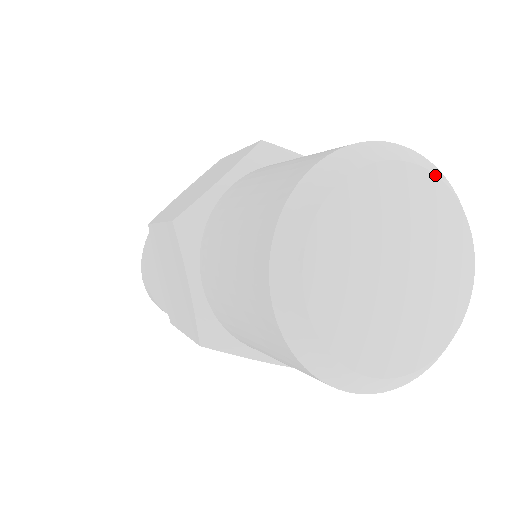
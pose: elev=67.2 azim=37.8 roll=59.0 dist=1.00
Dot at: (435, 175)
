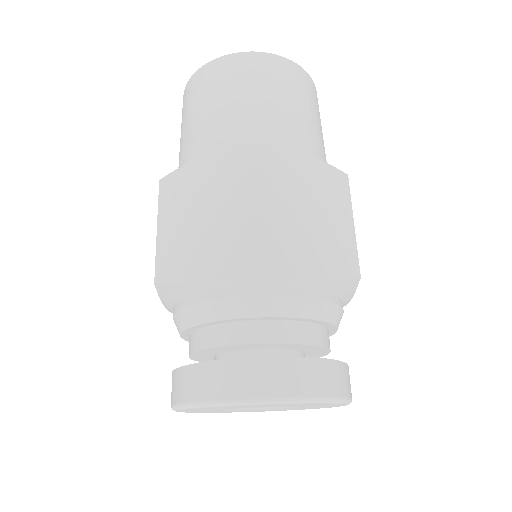
Dot at: occluded
